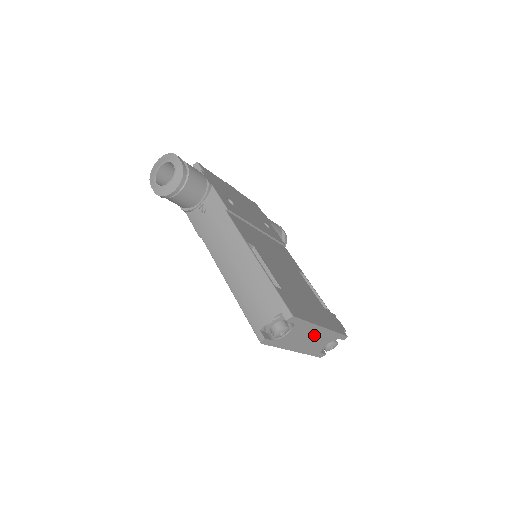
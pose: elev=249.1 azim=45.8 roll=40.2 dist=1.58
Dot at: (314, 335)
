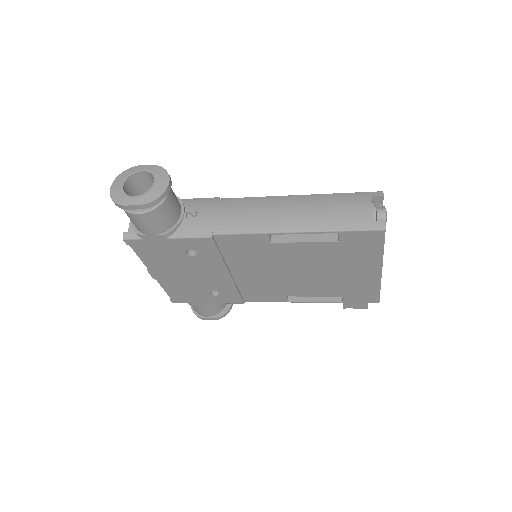
Dot at: occluded
